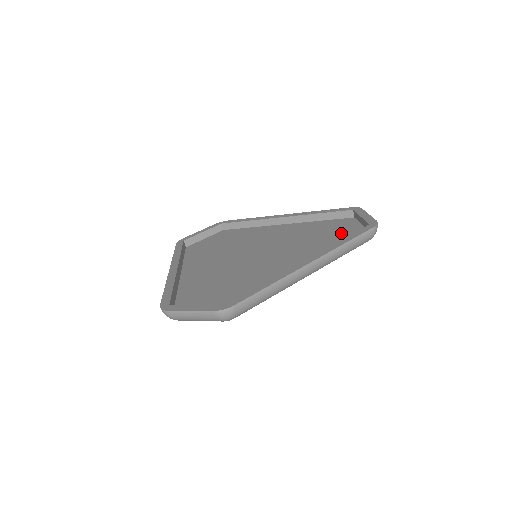
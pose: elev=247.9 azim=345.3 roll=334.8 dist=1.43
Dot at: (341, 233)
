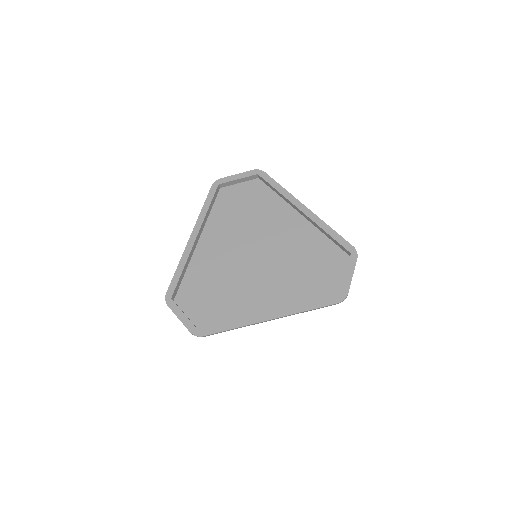
Dot at: (323, 278)
